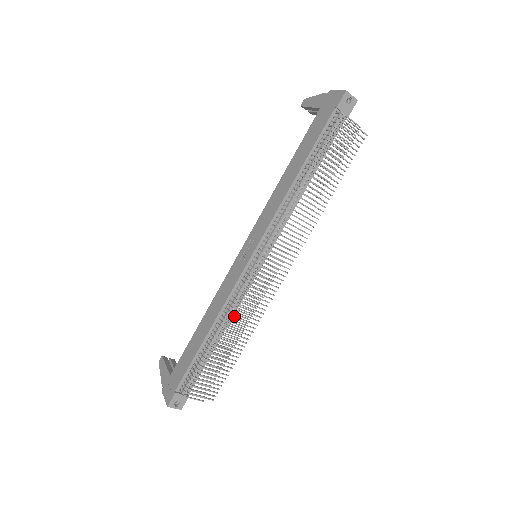
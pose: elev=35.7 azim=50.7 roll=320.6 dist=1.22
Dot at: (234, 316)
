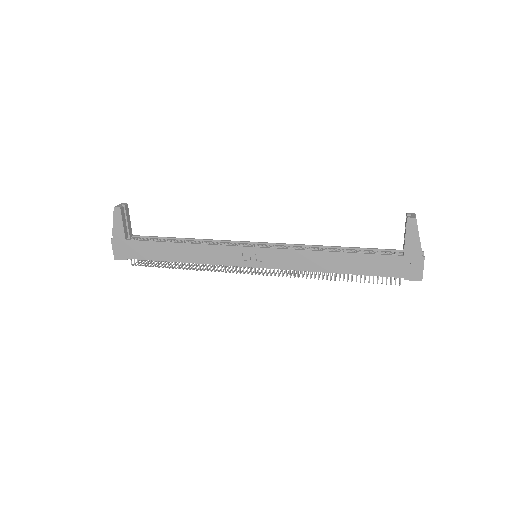
Dot at: occluded
